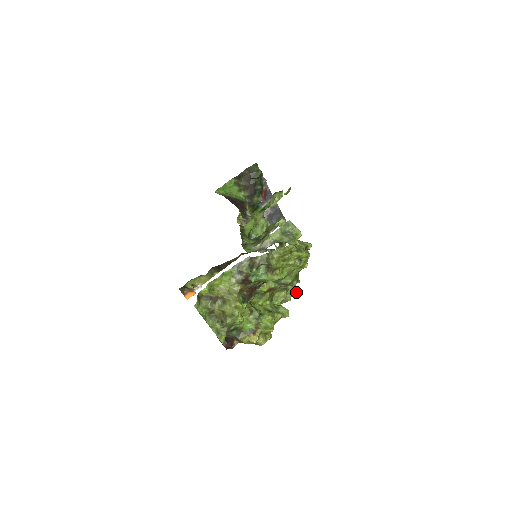
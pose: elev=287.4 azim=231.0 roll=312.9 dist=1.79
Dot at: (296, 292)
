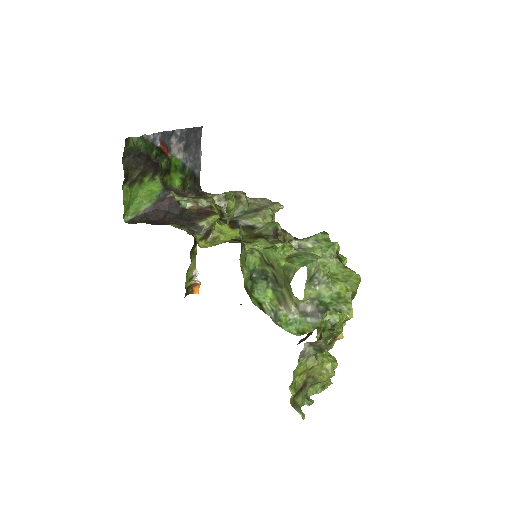
Dot at: occluded
